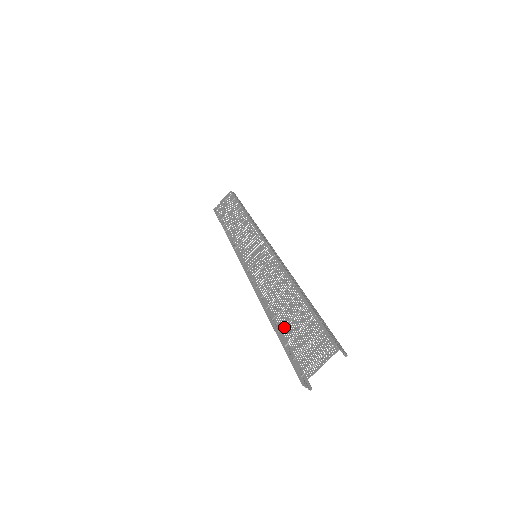
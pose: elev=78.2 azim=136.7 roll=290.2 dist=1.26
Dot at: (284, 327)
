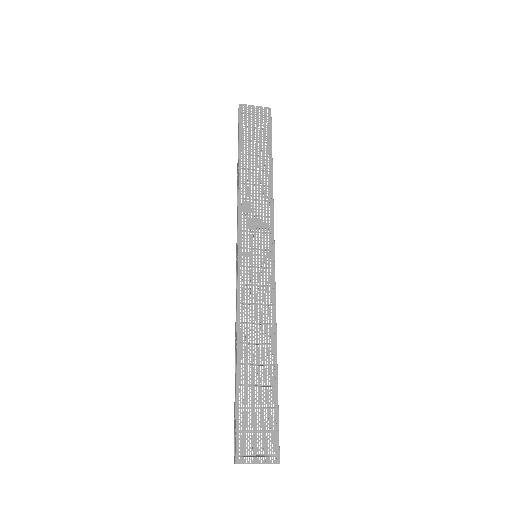
Dot at: (246, 386)
